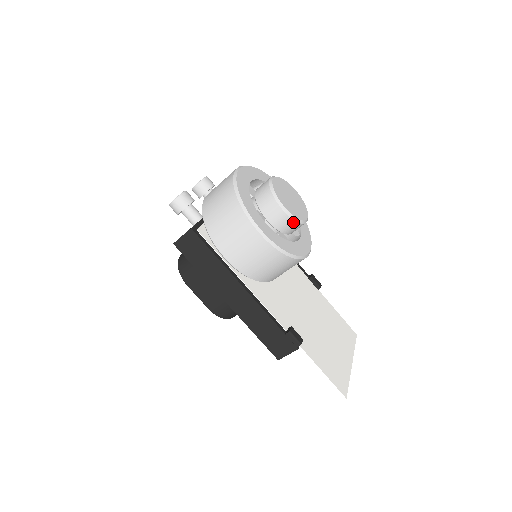
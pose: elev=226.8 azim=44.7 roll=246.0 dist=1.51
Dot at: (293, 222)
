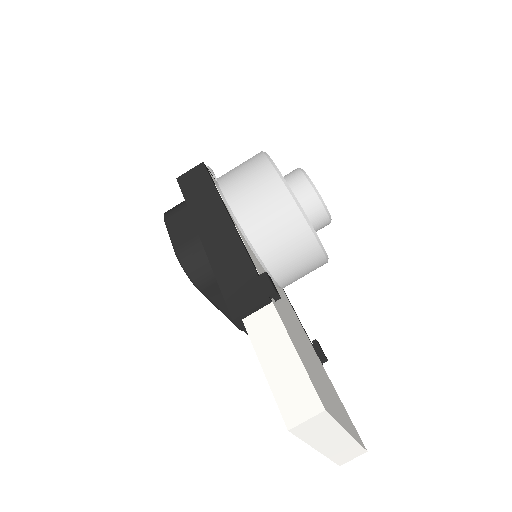
Dot at: (312, 193)
